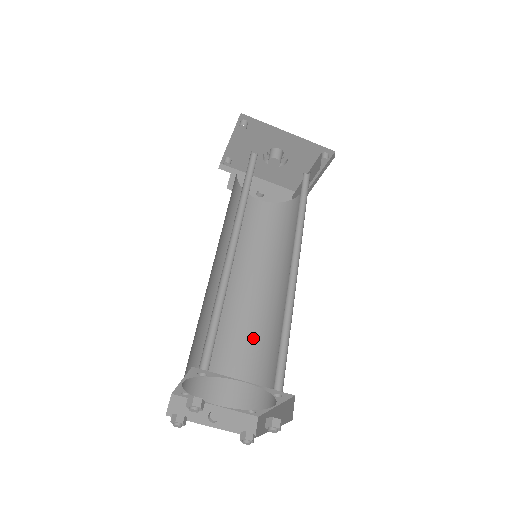
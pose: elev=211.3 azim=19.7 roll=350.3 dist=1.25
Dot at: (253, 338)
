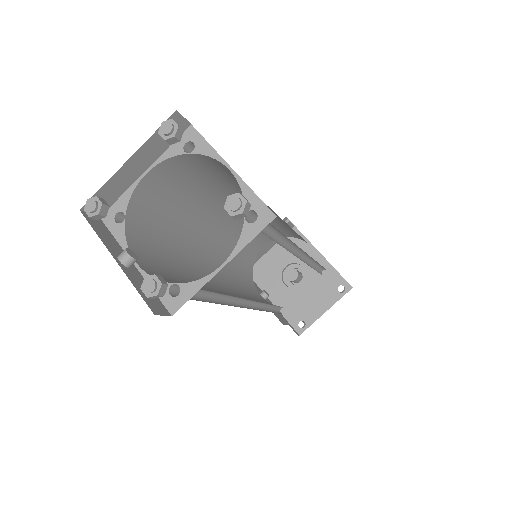
Dot at: (211, 291)
